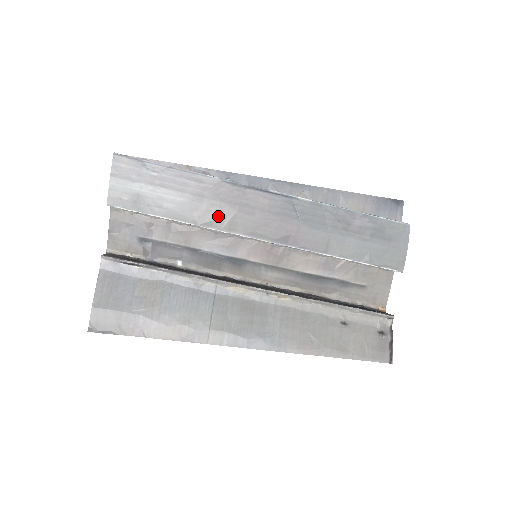
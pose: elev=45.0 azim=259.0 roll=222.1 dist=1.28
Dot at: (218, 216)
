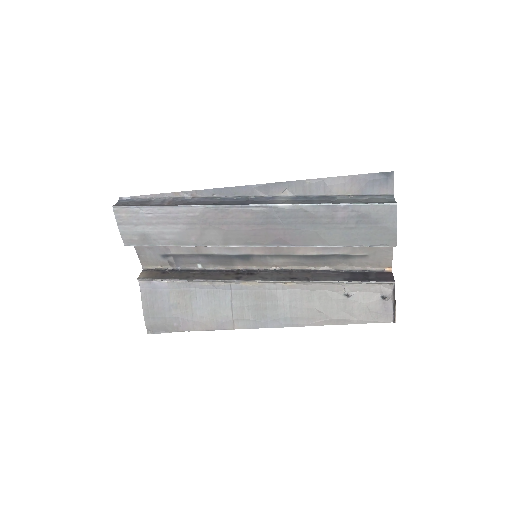
Dot at: (212, 236)
